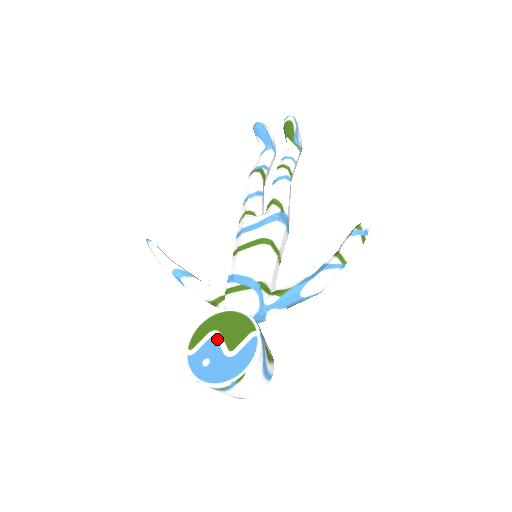
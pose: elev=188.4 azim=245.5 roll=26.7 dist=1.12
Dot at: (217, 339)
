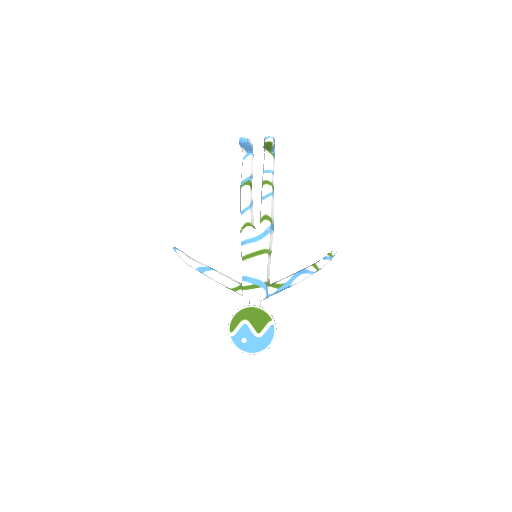
Dot at: (248, 326)
